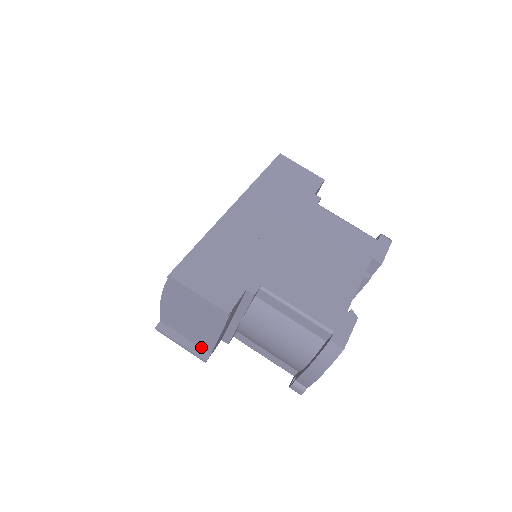
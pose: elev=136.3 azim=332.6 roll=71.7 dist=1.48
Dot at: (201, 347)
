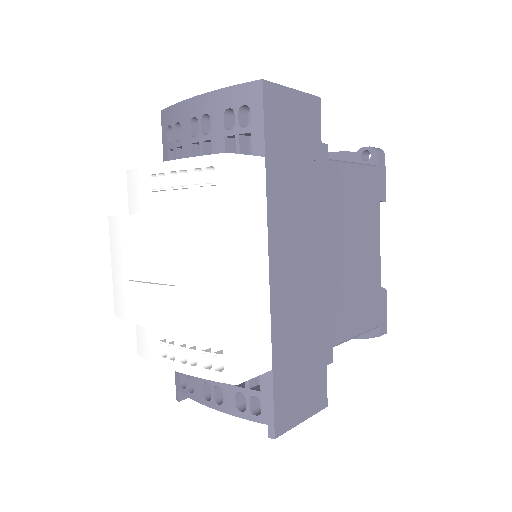
Dot at: occluded
